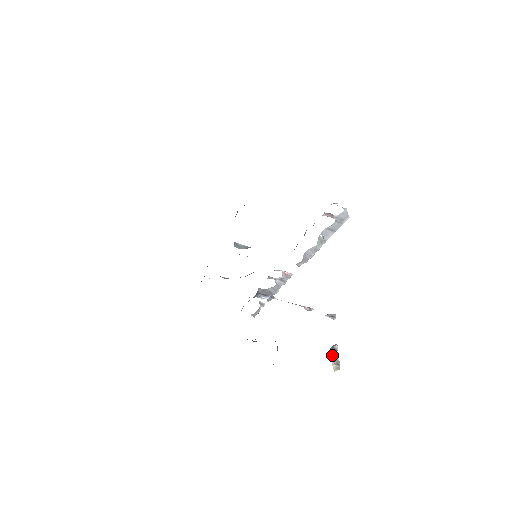
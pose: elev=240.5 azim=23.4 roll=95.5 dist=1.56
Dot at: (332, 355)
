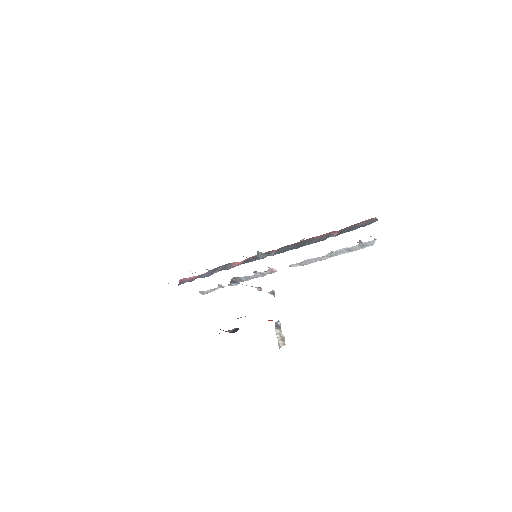
Dot at: (278, 332)
